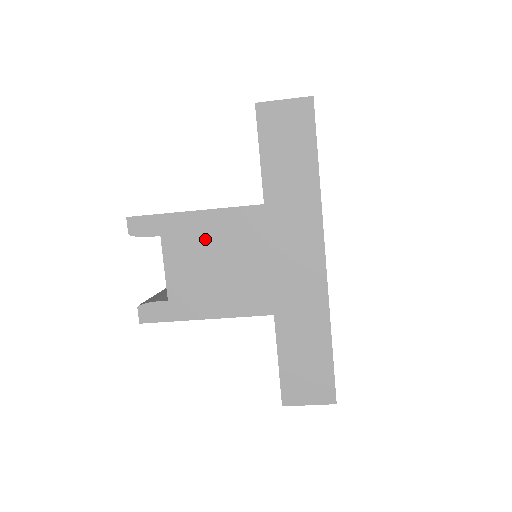
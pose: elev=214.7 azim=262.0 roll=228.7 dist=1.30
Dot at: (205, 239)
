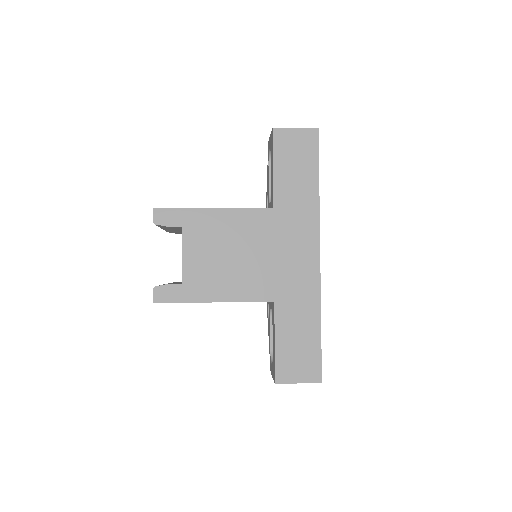
Dot at: (221, 232)
